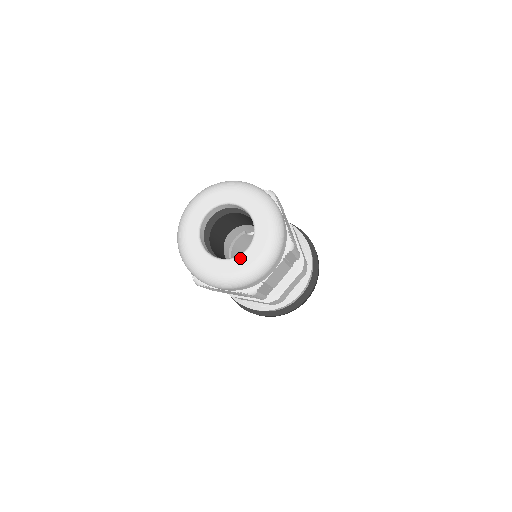
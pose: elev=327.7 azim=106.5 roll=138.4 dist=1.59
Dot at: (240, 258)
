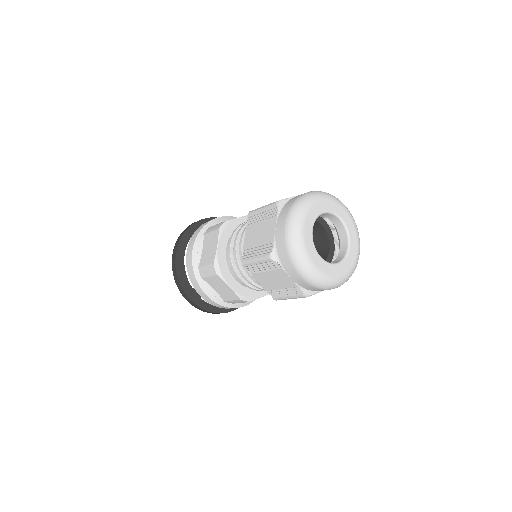
Dot at: (349, 255)
